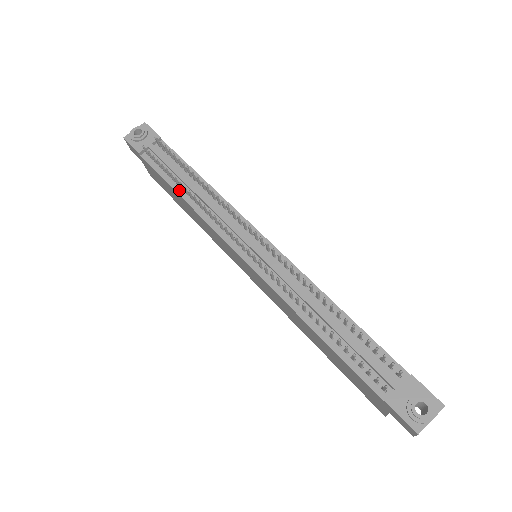
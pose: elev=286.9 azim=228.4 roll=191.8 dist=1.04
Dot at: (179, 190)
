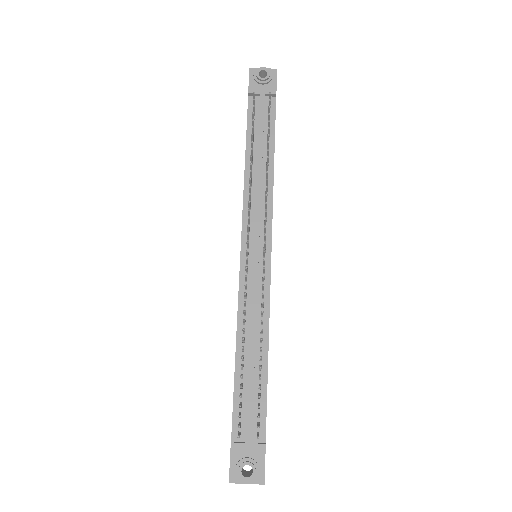
Dot at: (249, 153)
